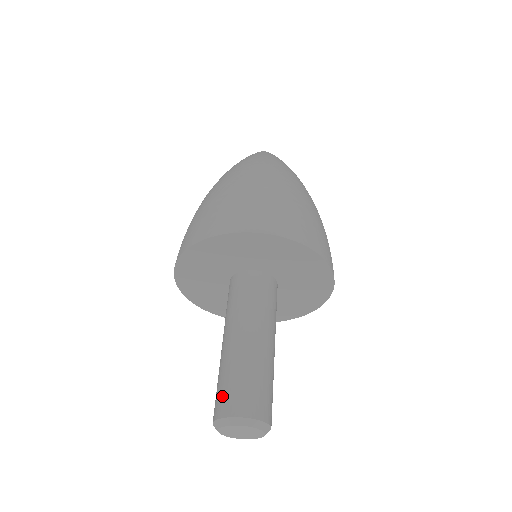
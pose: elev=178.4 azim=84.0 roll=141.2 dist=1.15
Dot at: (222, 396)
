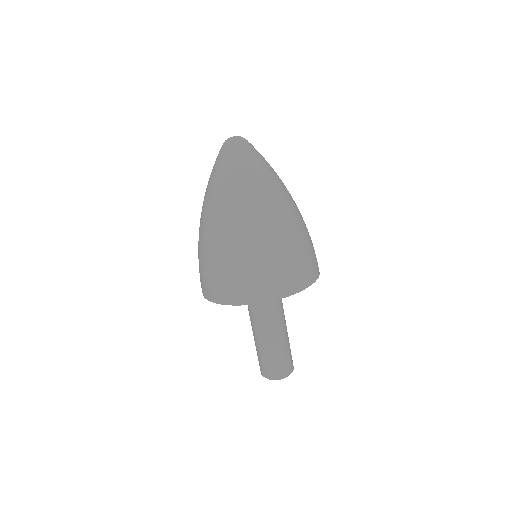
Dot at: (270, 368)
